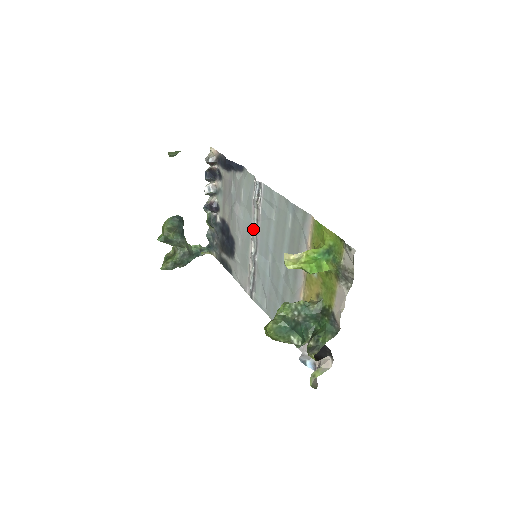
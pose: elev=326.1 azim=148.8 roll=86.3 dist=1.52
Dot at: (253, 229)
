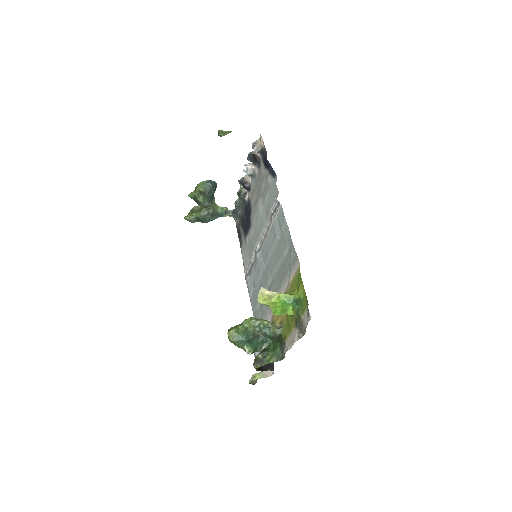
Dot at: (263, 232)
